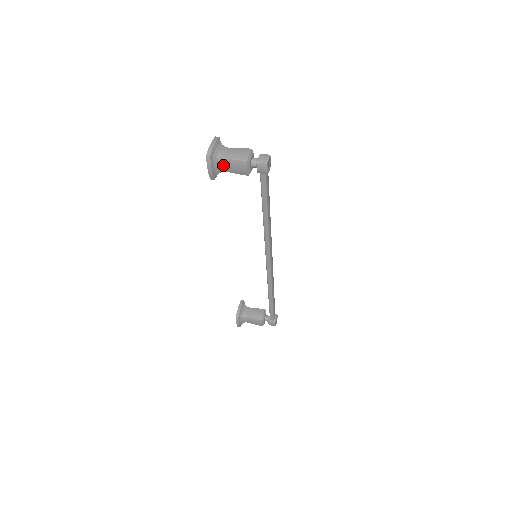
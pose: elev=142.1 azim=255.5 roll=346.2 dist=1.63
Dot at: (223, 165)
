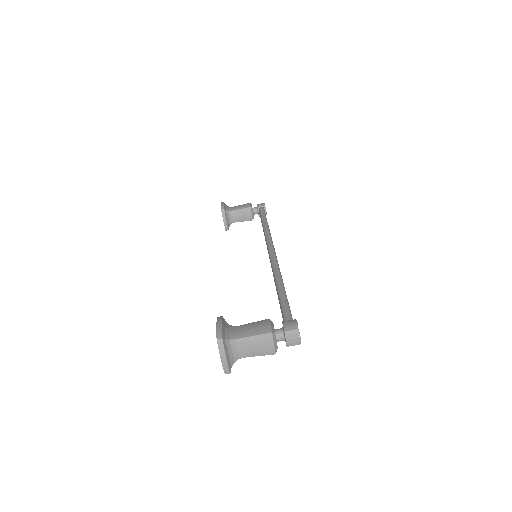
Dot at: occluded
